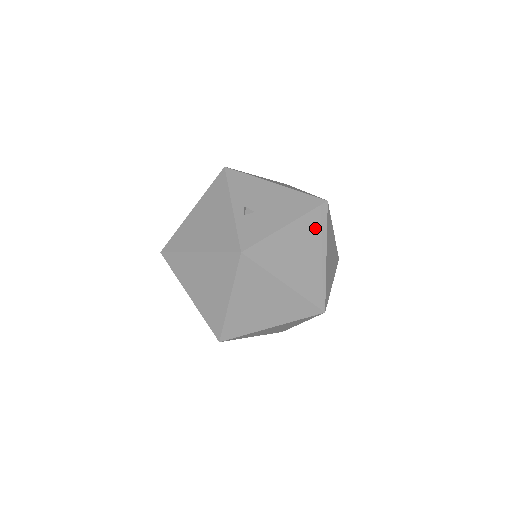
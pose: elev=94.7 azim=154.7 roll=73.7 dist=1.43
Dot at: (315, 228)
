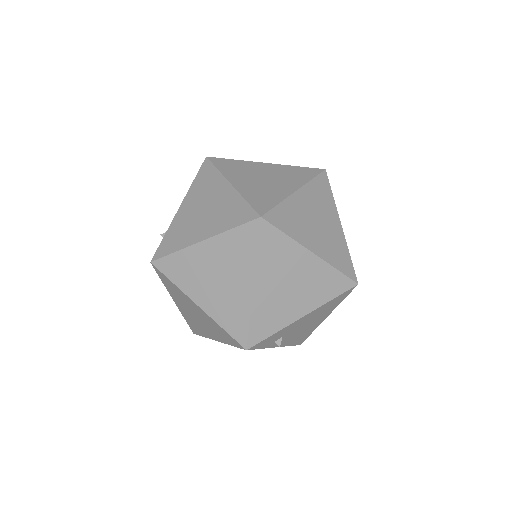
Dot at: (206, 182)
